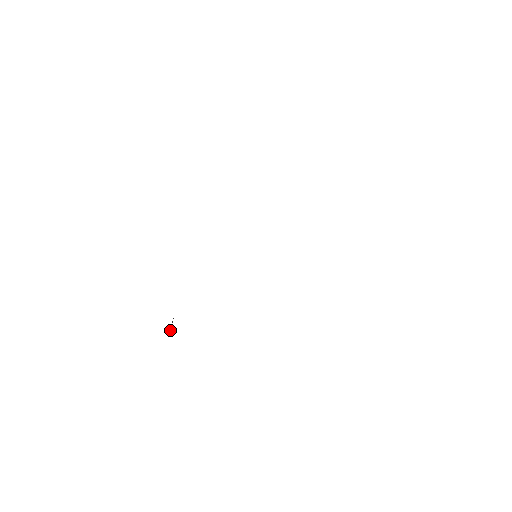
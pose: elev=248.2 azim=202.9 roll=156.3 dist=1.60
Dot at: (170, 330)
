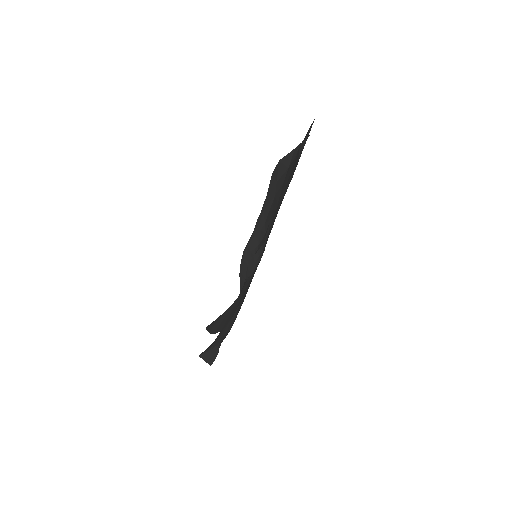
Dot at: (208, 363)
